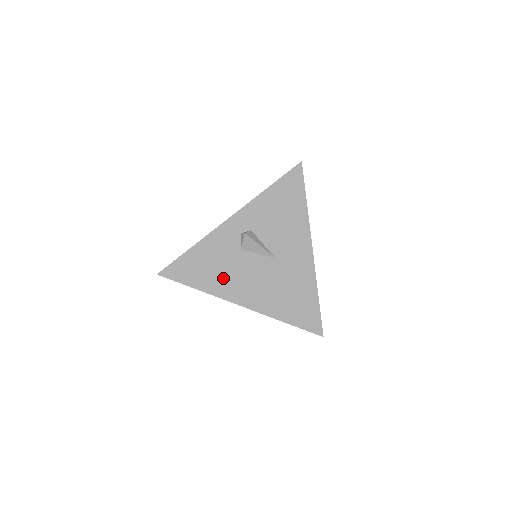
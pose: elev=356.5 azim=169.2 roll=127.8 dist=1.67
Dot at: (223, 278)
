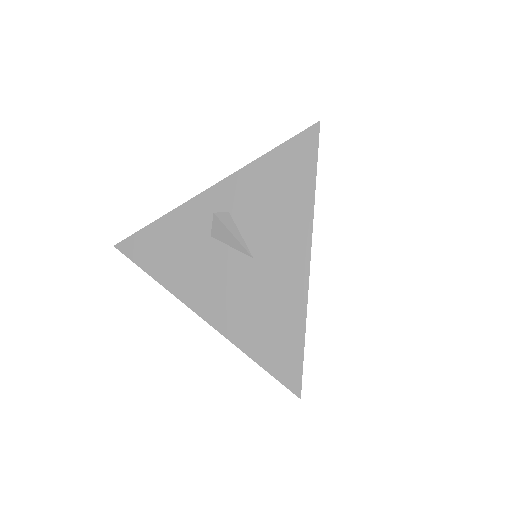
Dot at: (182, 269)
